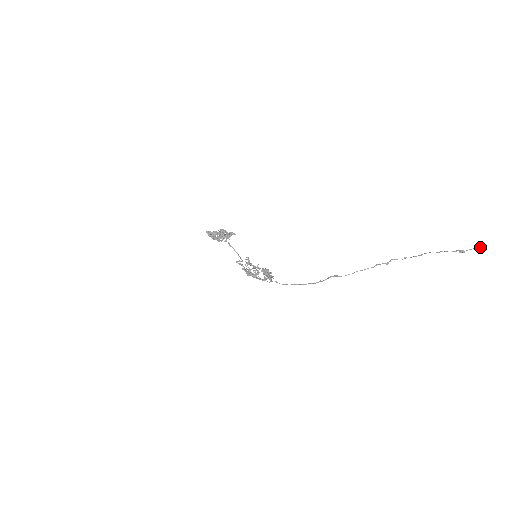
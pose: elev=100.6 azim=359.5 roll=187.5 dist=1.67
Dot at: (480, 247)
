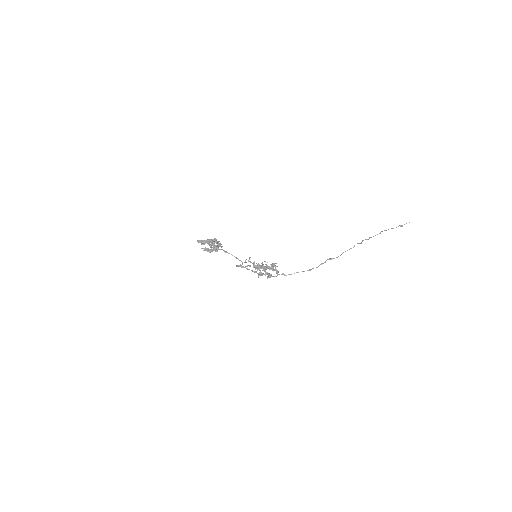
Dot at: (409, 222)
